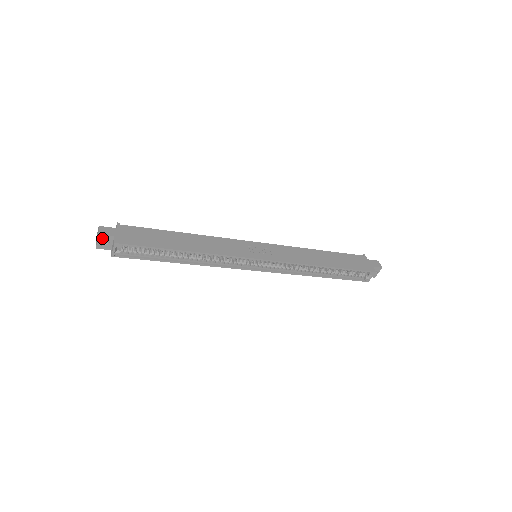
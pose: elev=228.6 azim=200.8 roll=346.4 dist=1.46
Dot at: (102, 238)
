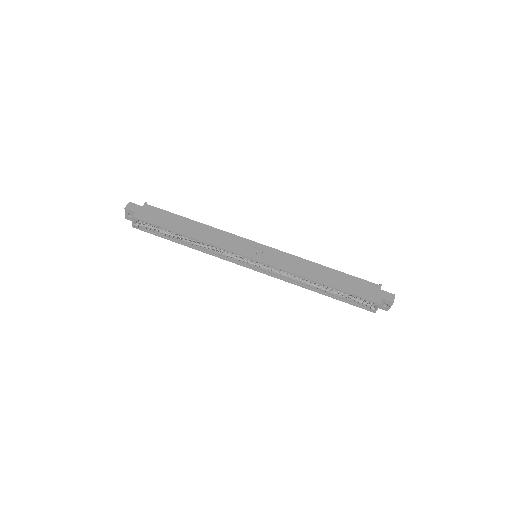
Dot at: (128, 211)
